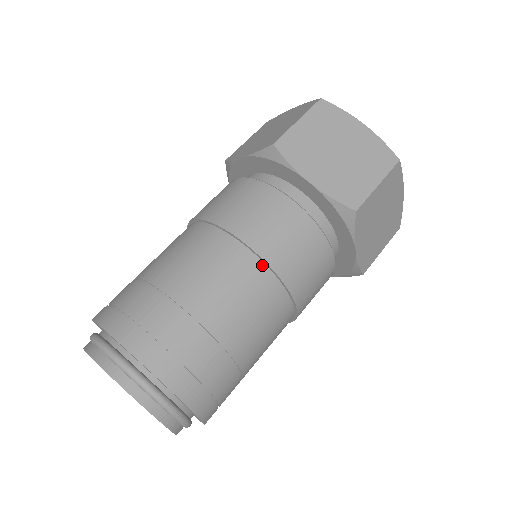
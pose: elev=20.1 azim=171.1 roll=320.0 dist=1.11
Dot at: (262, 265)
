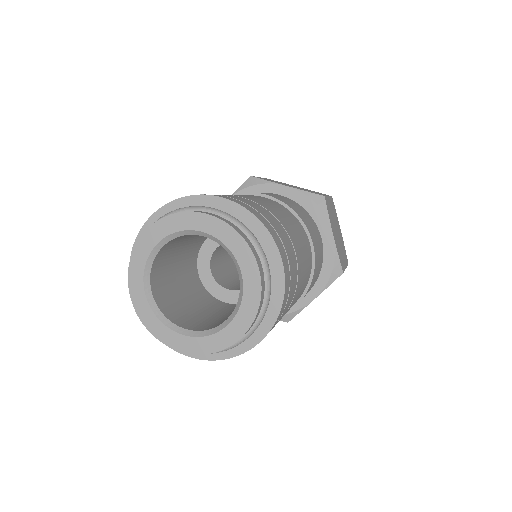
Dot at: (312, 261)
